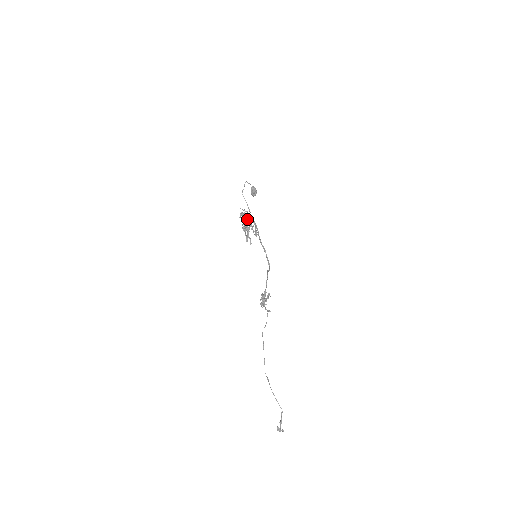
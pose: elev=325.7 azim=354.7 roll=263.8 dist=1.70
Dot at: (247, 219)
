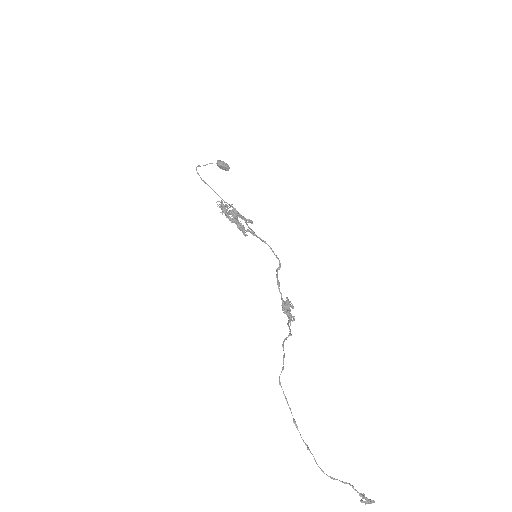
Dot at: occluded
